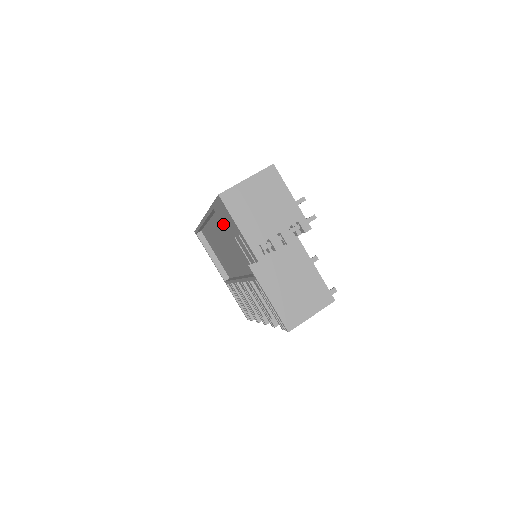
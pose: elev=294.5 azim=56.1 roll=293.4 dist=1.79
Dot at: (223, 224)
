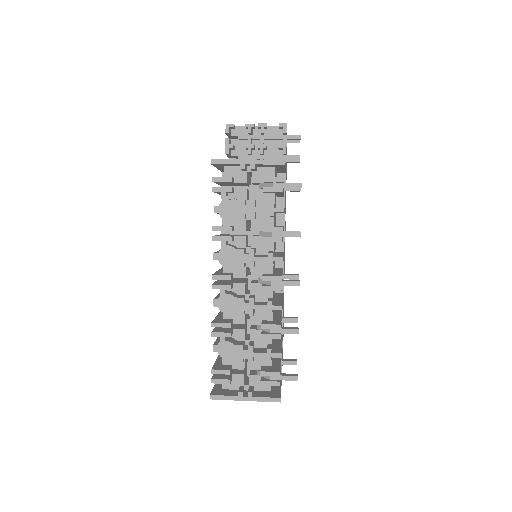
Dot at: occluded
